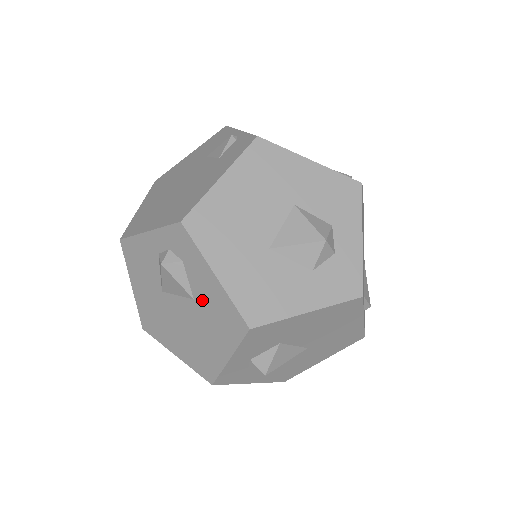
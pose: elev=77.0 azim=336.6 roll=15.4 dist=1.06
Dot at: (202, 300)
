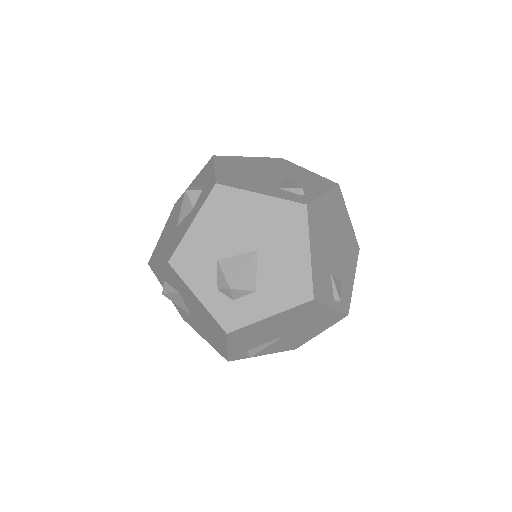
Dot at: (176, 286)
